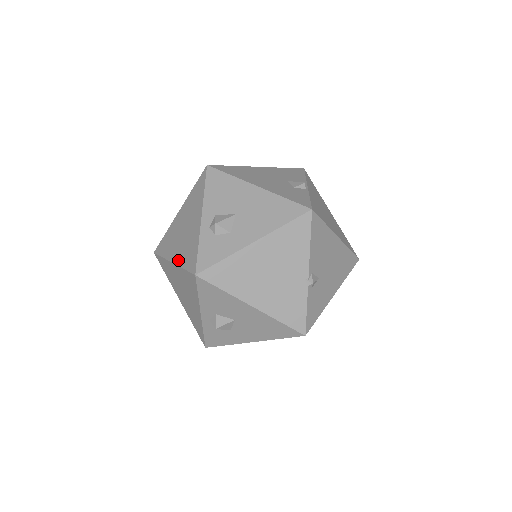
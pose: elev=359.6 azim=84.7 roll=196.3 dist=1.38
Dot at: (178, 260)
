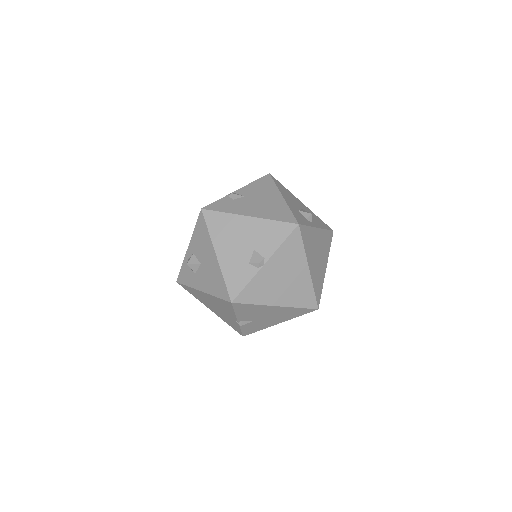
Dot at: occluded
